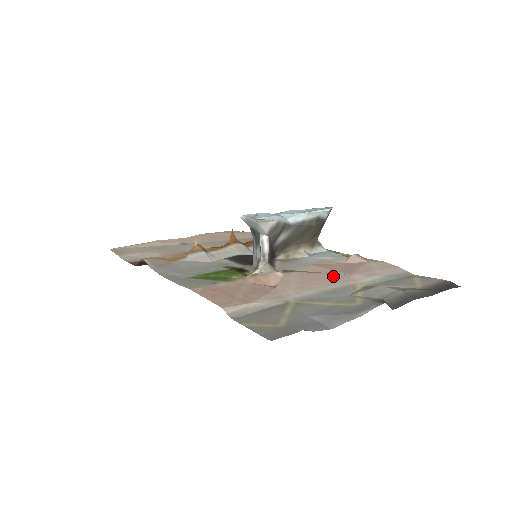
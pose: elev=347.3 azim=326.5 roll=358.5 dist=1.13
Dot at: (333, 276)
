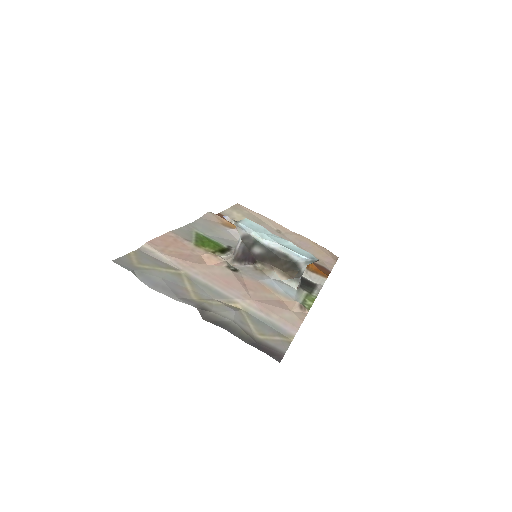
Dot at: (240, 290)
